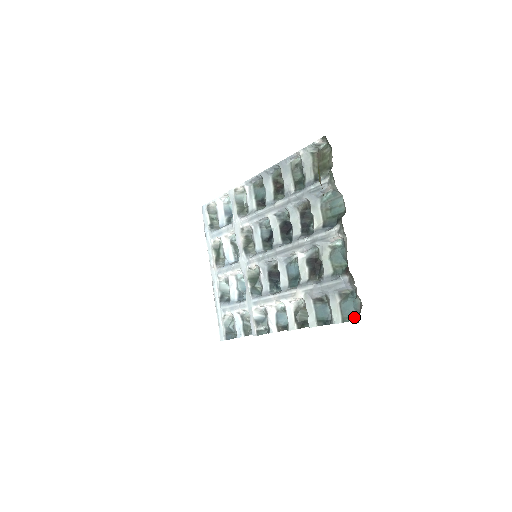
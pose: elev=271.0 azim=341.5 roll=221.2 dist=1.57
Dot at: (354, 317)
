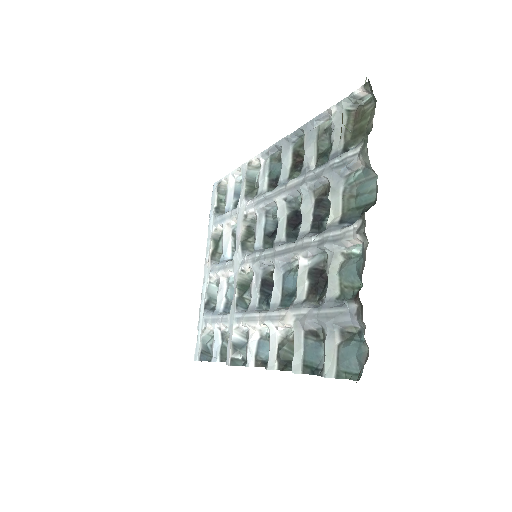
Dot at: (354, 374)
